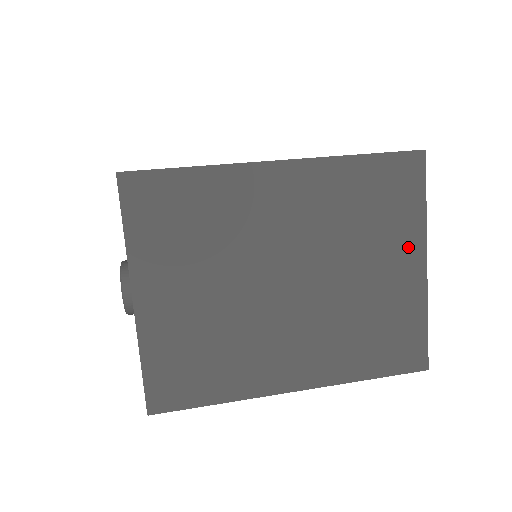
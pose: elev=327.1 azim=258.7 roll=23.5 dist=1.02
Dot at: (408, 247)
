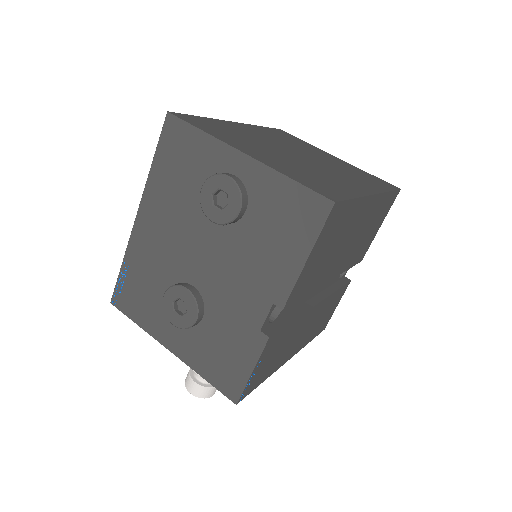
Dot at: (322, 152)
